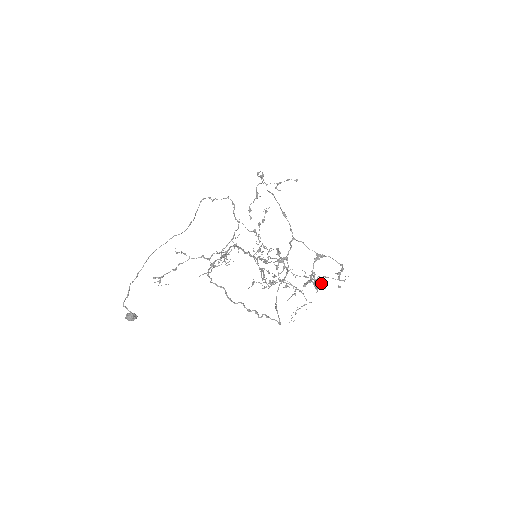
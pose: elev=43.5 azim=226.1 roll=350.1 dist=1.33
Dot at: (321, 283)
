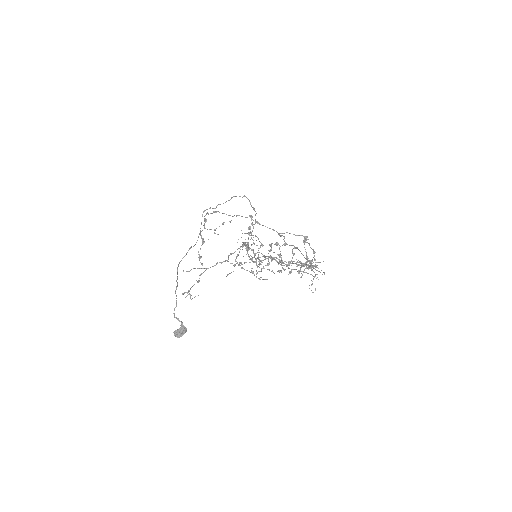
Dot at: (309, 267)
